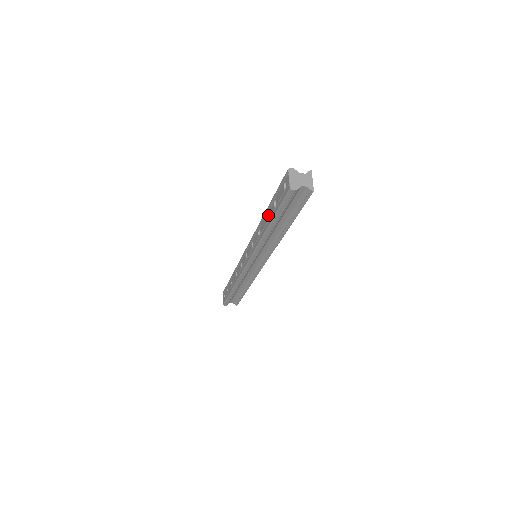
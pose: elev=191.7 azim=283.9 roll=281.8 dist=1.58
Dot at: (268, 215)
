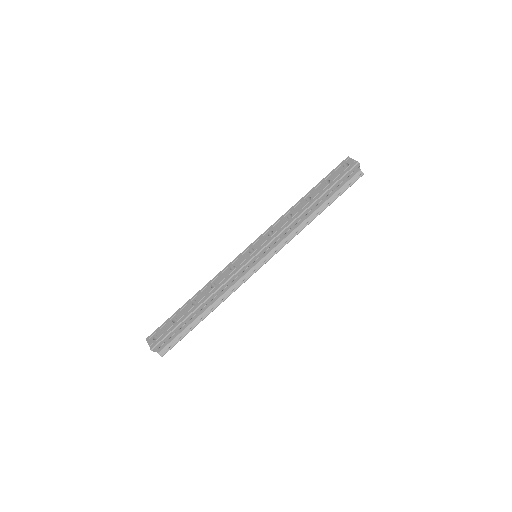
Dot at: (312, 195)
